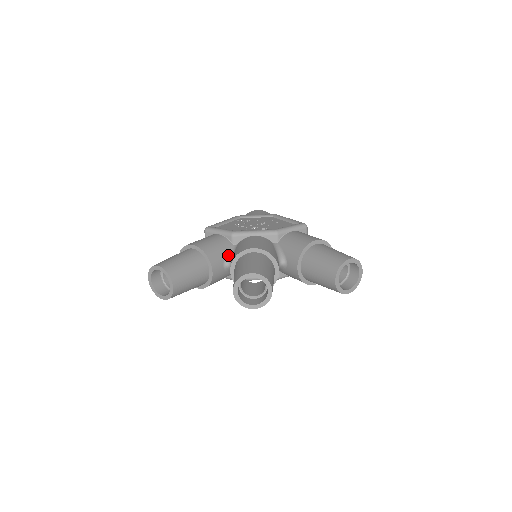
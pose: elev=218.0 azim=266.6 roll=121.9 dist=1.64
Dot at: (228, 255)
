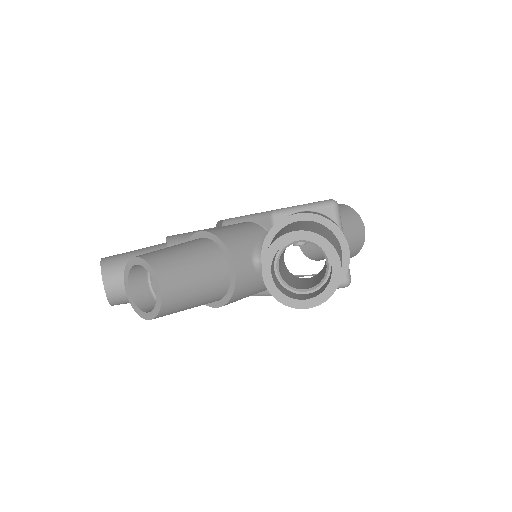
Dot at: occluded
